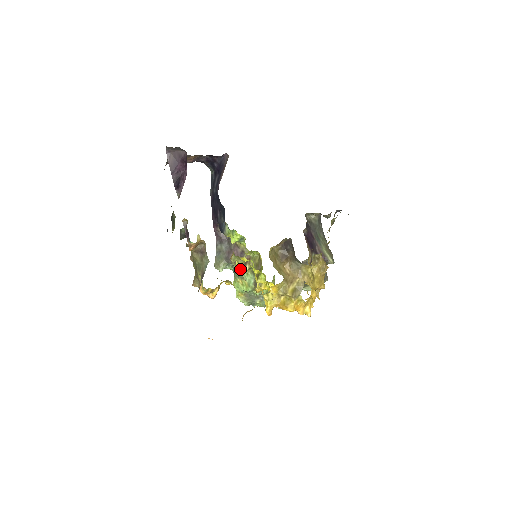
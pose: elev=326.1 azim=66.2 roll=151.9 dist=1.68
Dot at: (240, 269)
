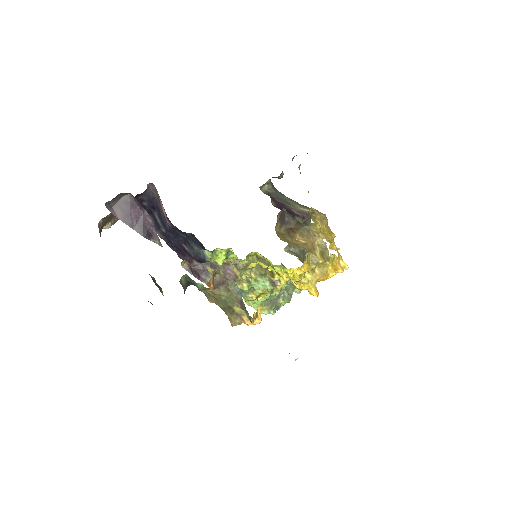
Dot at: (247, 283)
